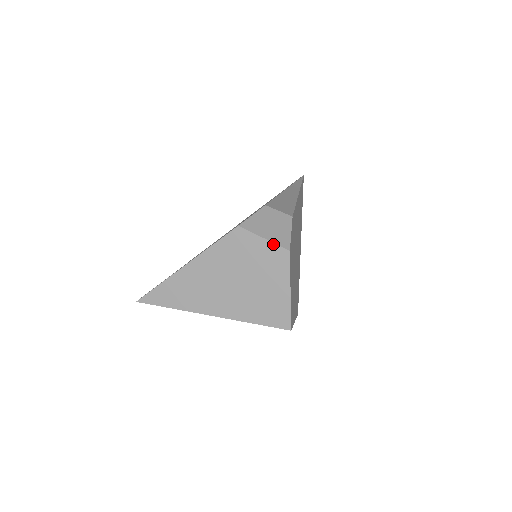
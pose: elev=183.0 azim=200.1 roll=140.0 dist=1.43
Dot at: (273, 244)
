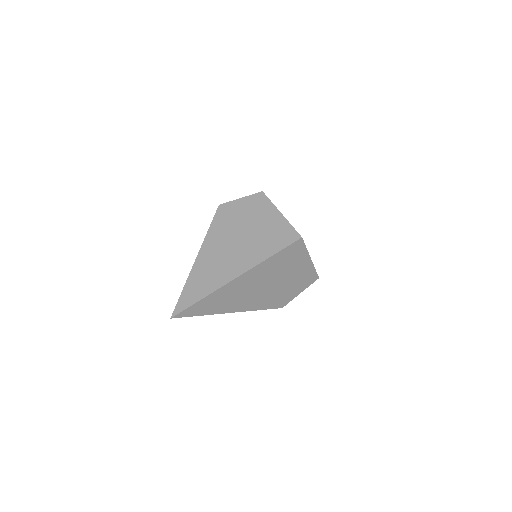
Dot at: (249, 196)
